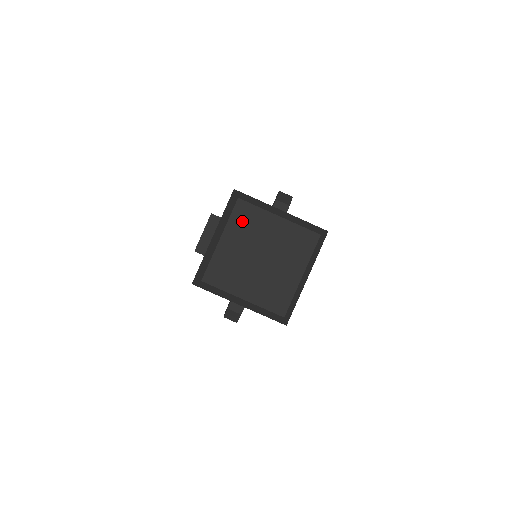
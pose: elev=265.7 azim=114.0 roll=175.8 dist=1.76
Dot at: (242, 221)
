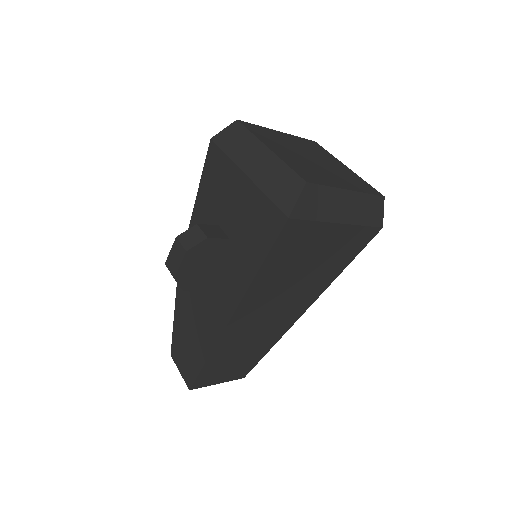
Dot at: (309, 144)
